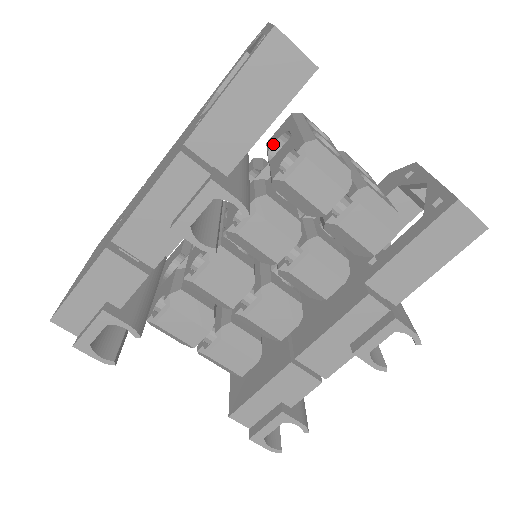
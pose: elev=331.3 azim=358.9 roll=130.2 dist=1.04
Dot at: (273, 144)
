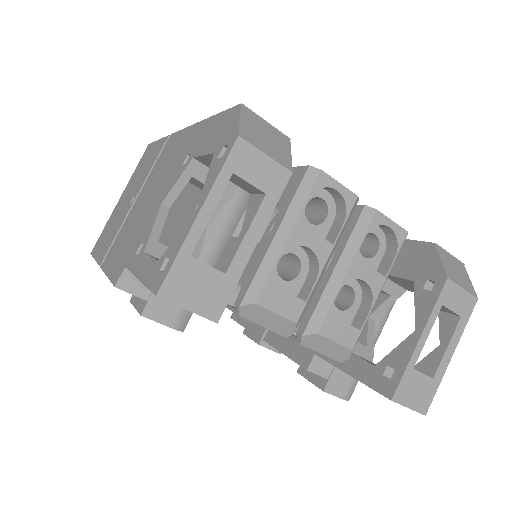
Dot at: occluded
